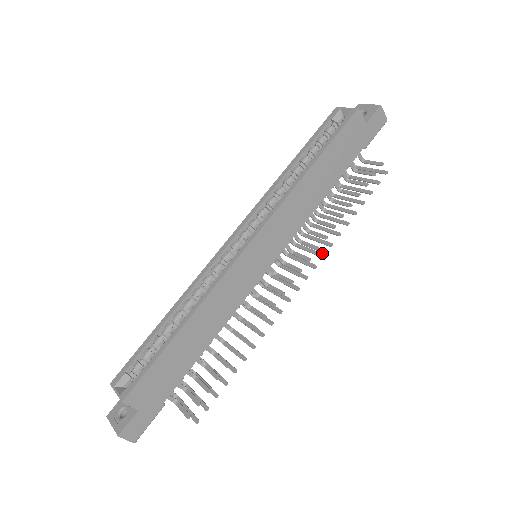
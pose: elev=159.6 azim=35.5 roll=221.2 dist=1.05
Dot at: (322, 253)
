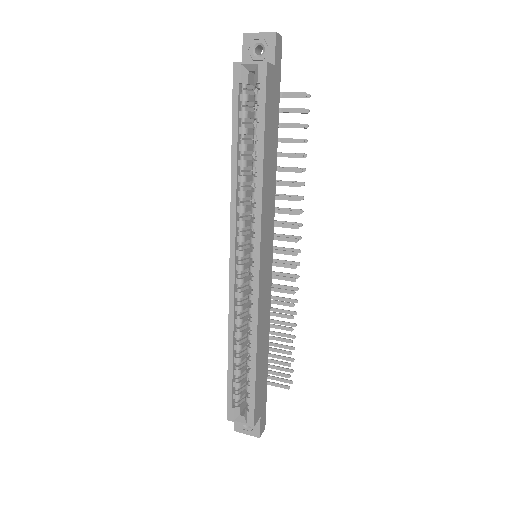
Dot at: (299, 210)
